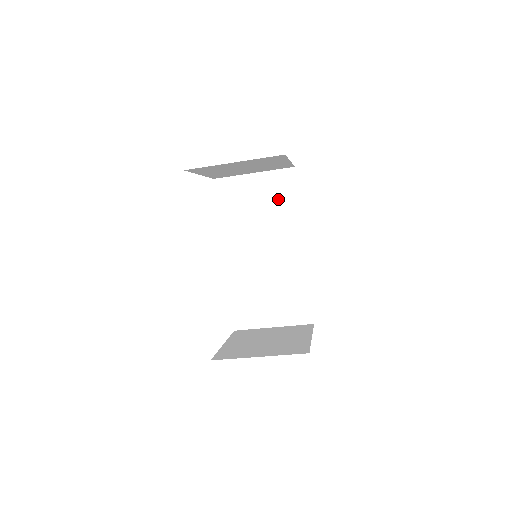
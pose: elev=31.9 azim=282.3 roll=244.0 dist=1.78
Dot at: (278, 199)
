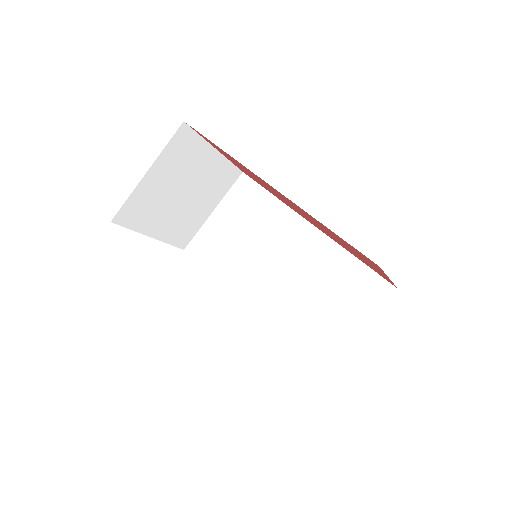
Dot at: (251, 210)
